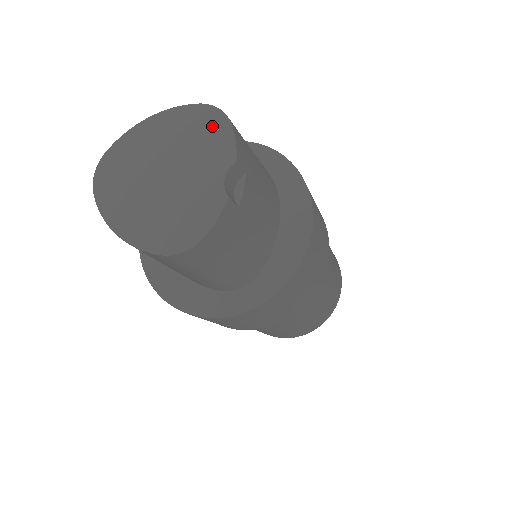
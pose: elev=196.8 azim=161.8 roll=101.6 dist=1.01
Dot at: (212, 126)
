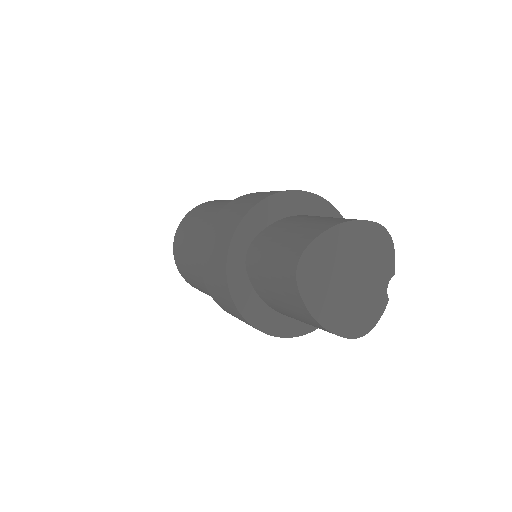
Dot at: (383, 244)
